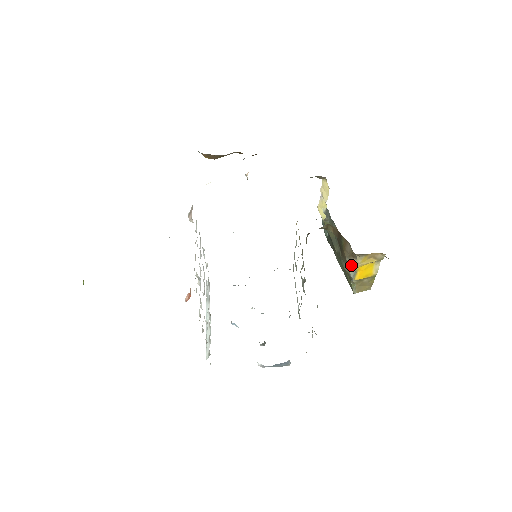
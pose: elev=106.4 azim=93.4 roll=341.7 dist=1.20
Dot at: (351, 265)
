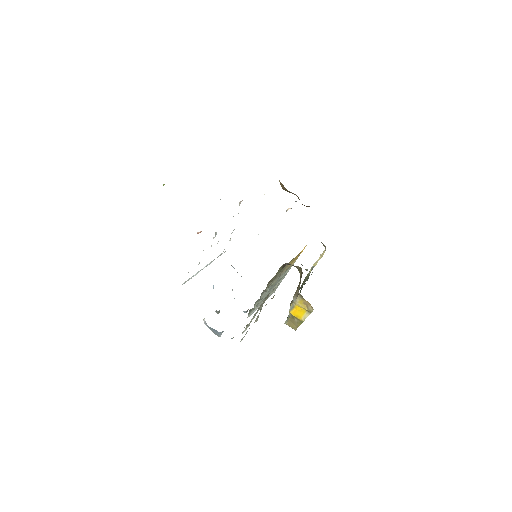
Dot at: (294, 300)
